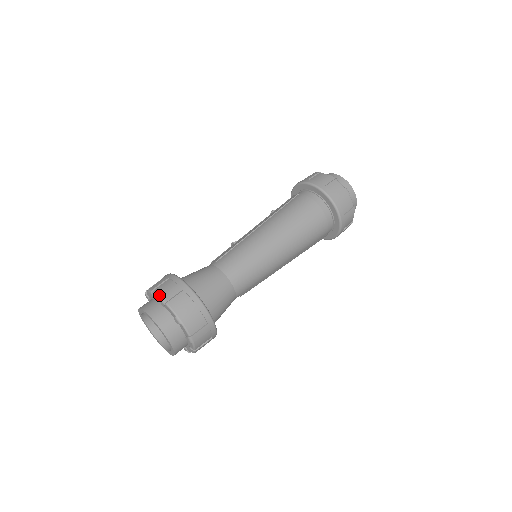
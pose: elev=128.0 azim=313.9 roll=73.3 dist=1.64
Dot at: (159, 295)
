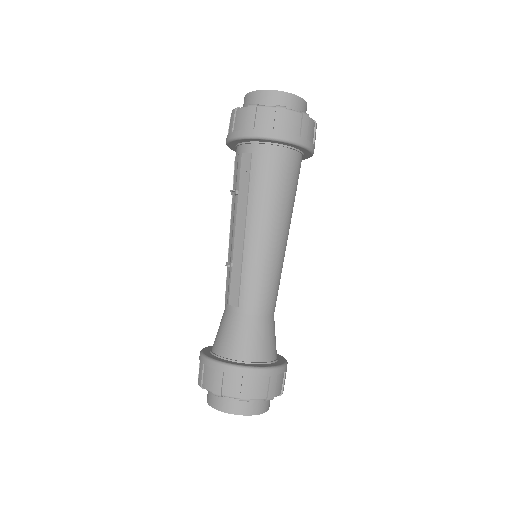
Dot at: (235, 397)
